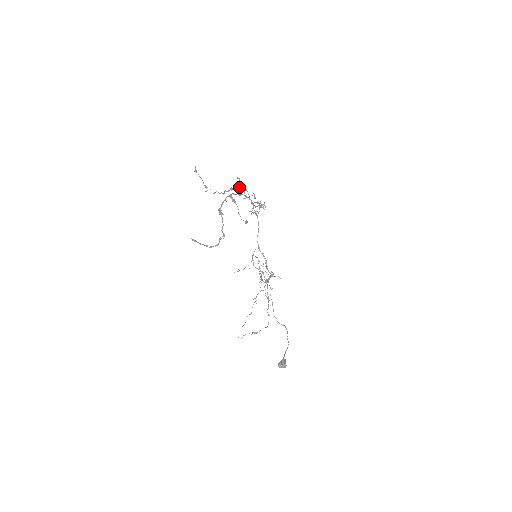
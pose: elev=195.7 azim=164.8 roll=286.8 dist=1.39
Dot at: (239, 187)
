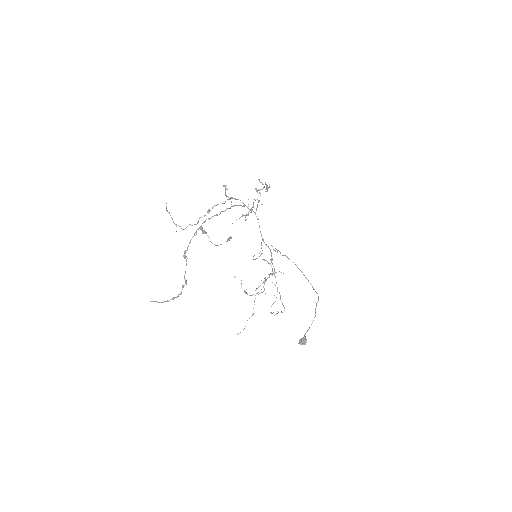
Dot at: occluded
